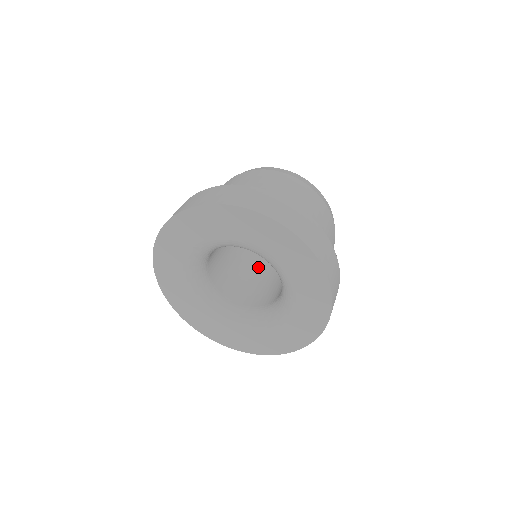
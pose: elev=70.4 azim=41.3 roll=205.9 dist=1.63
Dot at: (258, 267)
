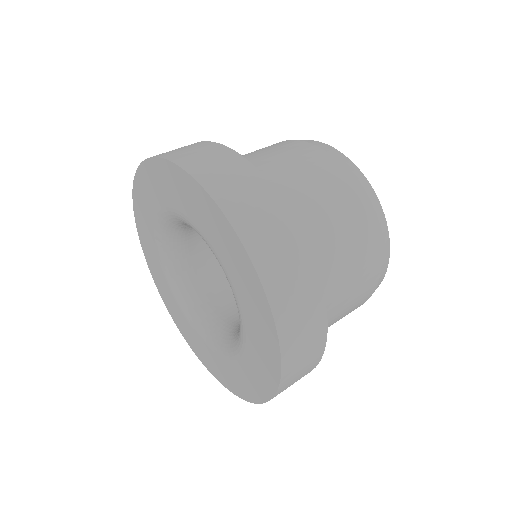
Dot at: occluded
